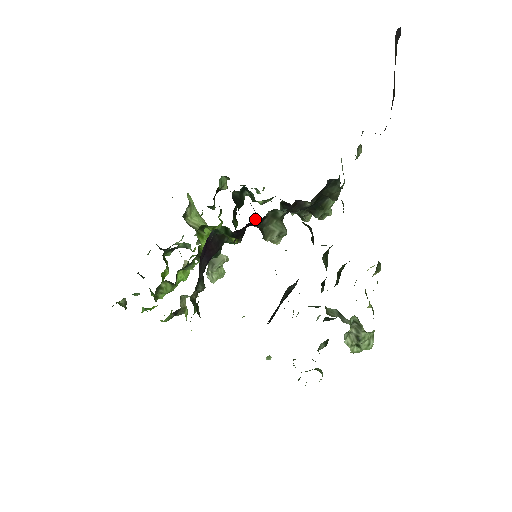
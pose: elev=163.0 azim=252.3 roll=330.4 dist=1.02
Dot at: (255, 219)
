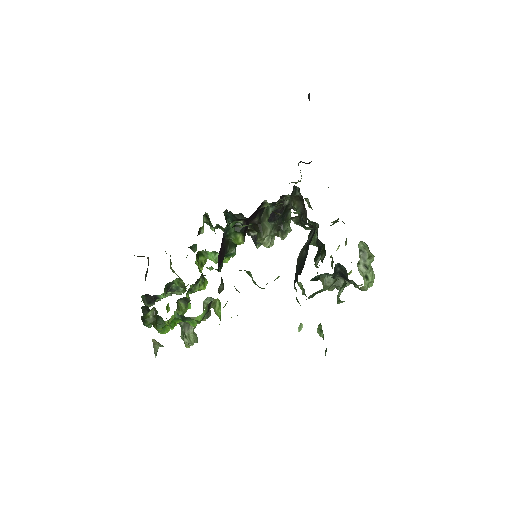
Dot at: (263, 203)
